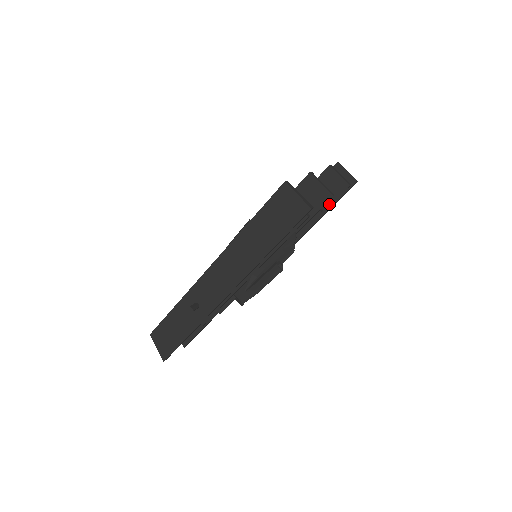
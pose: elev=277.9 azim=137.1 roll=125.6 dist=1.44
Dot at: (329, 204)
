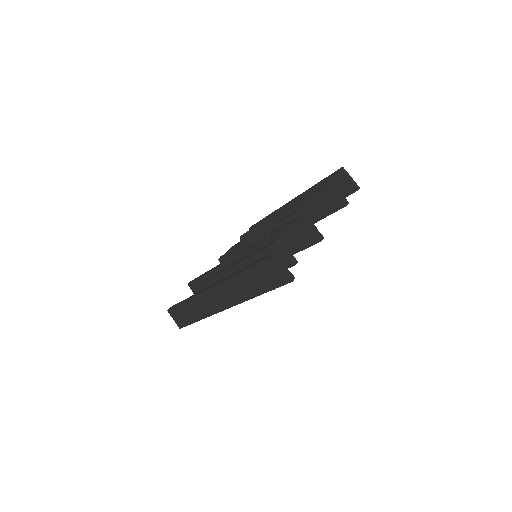
Dot at: (327, 214)
